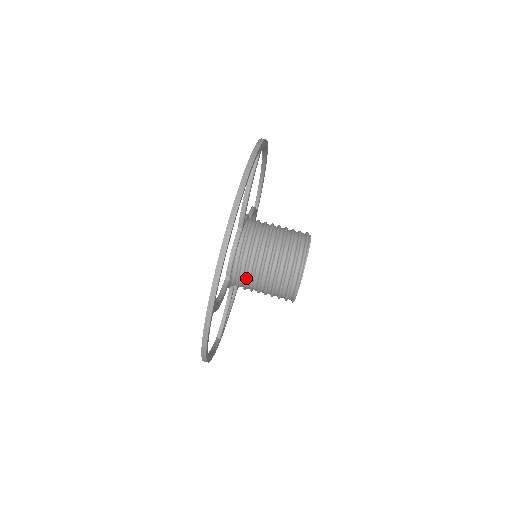
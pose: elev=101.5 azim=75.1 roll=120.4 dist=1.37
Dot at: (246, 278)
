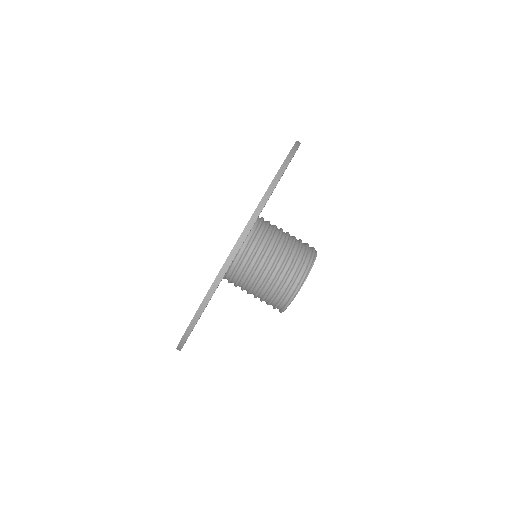
Dot at: (245, 272)
